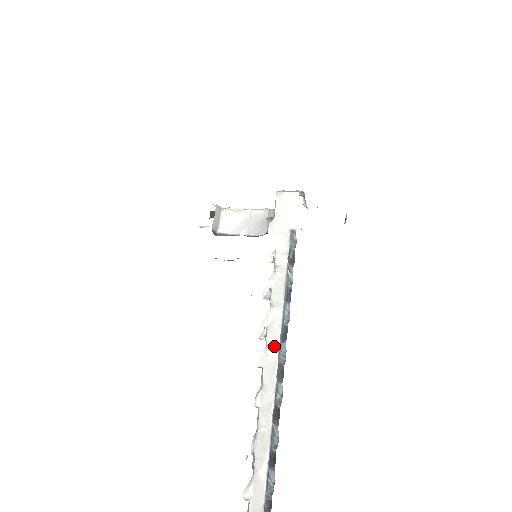
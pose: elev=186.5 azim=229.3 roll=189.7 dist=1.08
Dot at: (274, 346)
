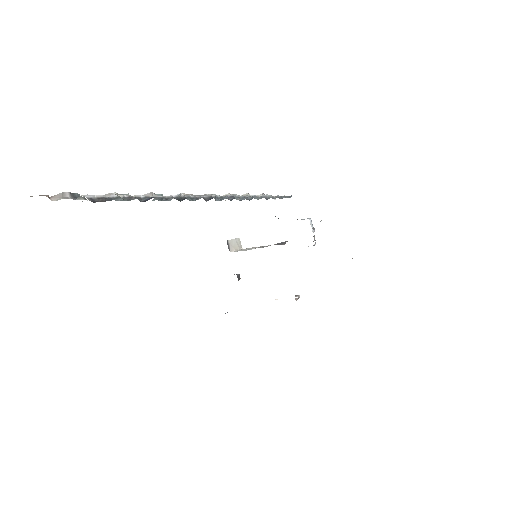
Dot at: (236, 195)
